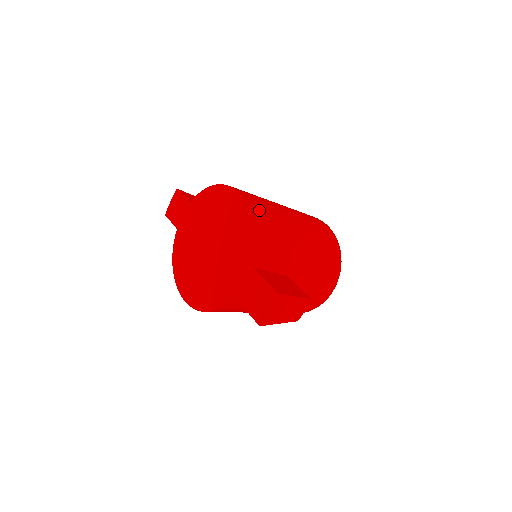
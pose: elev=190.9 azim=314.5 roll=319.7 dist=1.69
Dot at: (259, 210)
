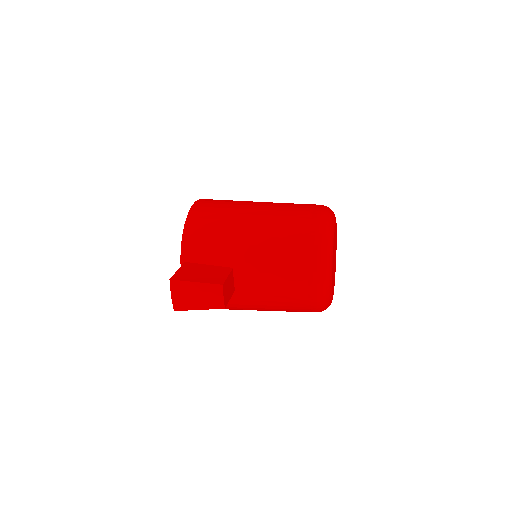
Dot at: (202, 213)
